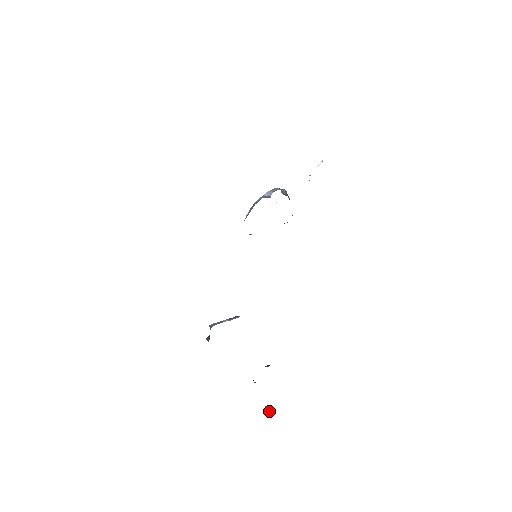
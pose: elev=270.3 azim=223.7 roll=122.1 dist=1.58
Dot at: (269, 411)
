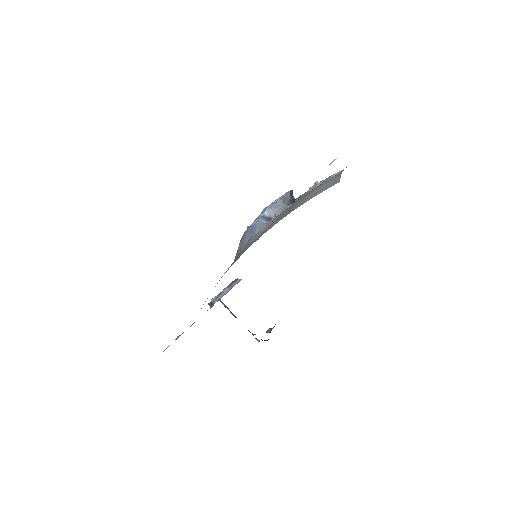
Dot at: occluded
